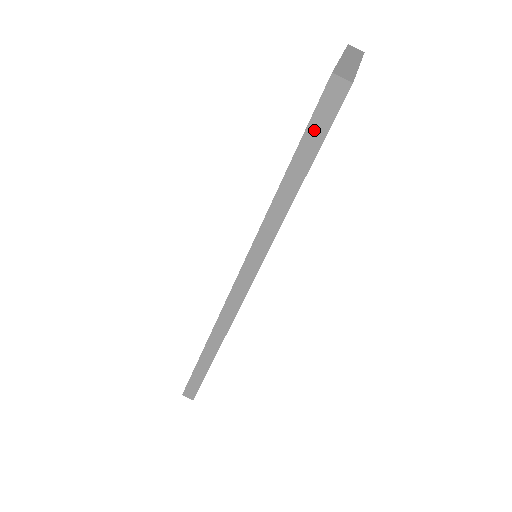
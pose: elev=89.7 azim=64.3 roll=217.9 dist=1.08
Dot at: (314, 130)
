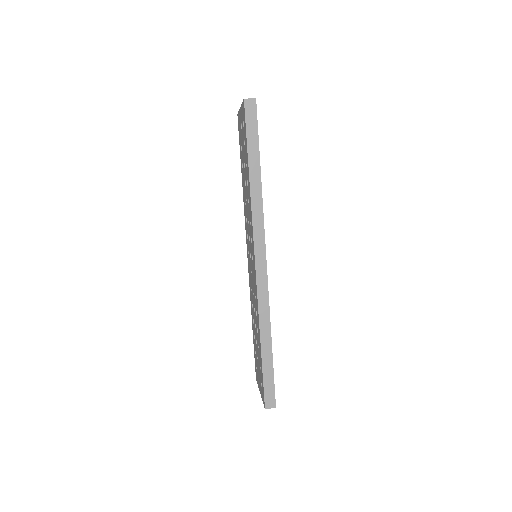
Dot at: (251, 131)
